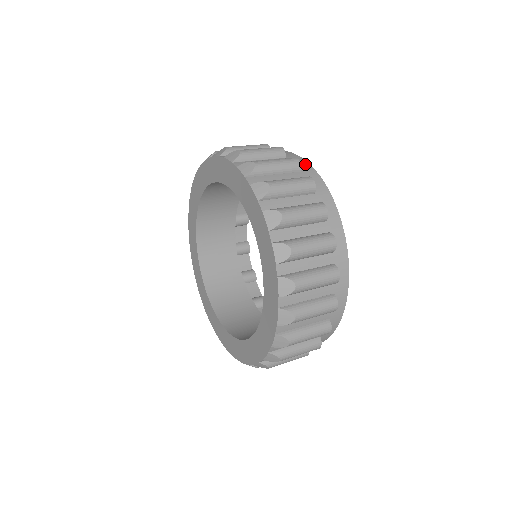
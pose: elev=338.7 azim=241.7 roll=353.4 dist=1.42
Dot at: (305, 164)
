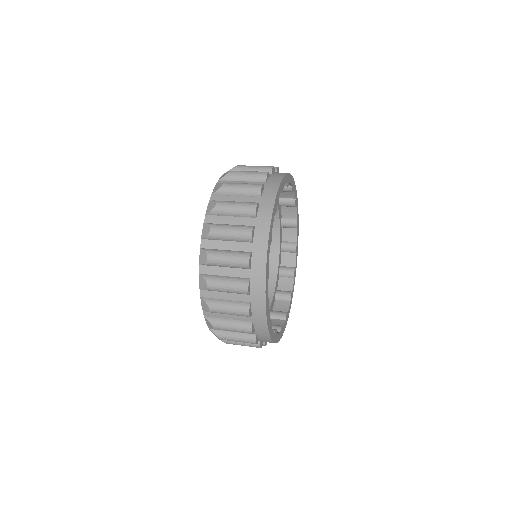
Dot at: occluded
